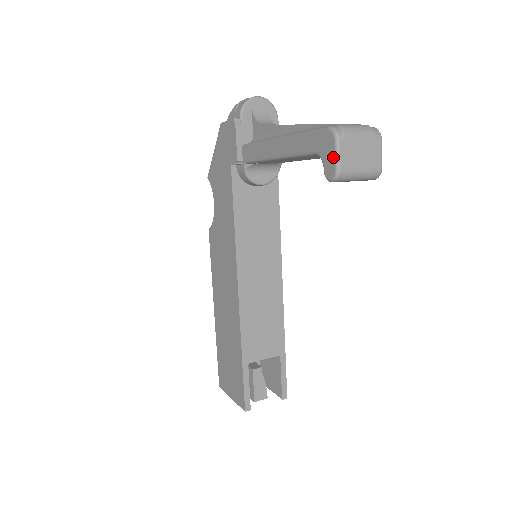
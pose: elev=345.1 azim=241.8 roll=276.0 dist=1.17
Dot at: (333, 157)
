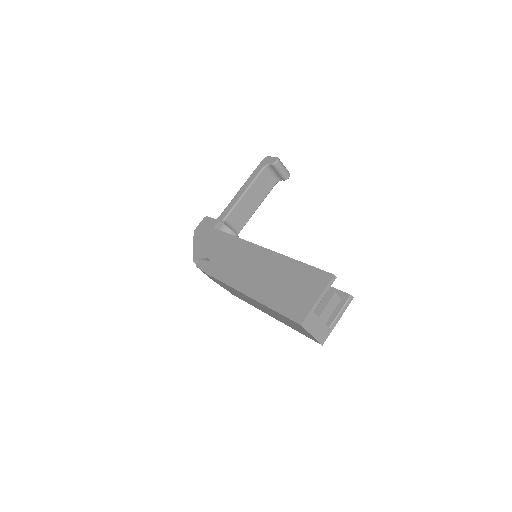
Dot at: (272, 158)
